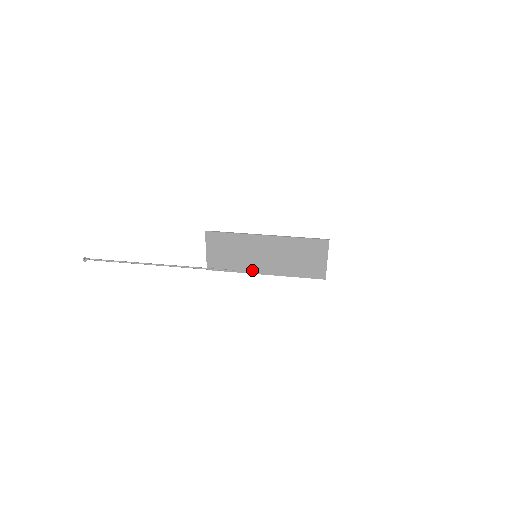
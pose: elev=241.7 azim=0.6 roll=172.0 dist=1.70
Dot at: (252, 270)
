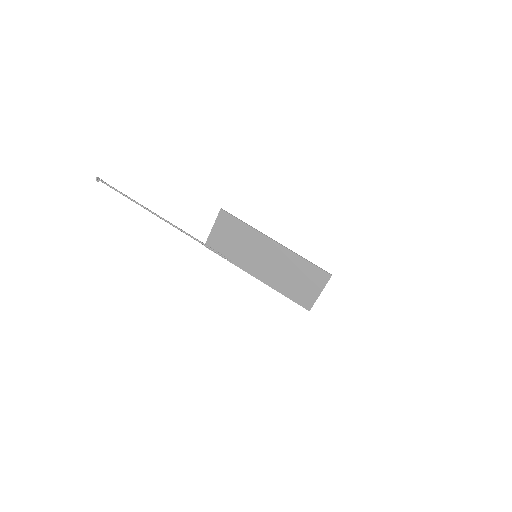
Dot at: (246, 267)
